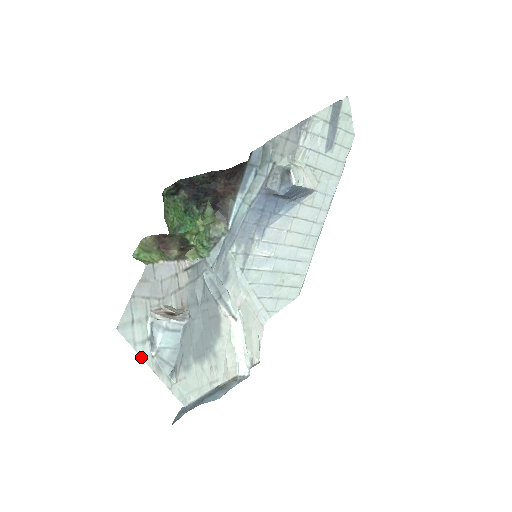
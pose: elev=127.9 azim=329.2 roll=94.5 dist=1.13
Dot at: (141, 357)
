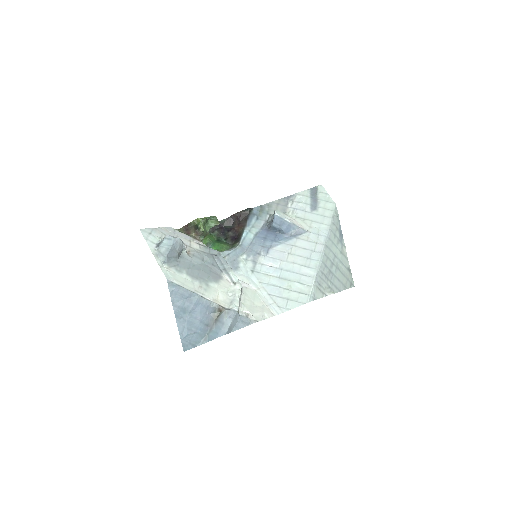
Dot at: (148, 245)
